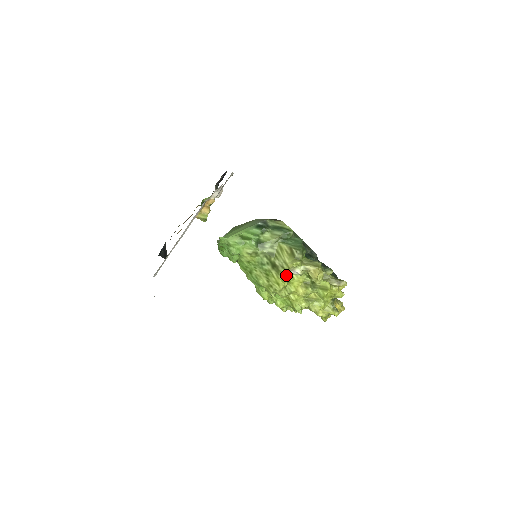
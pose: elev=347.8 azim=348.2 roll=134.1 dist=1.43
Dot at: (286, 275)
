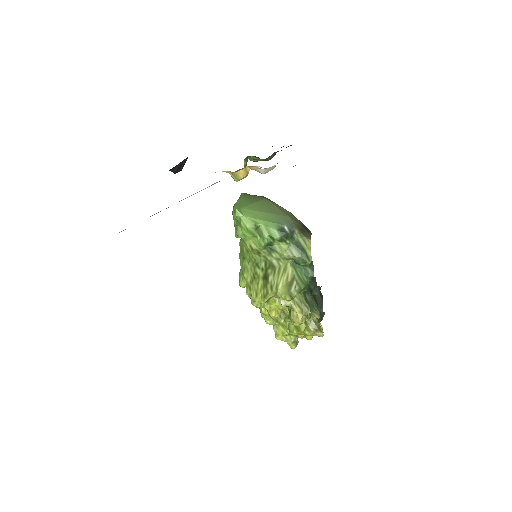
Dot at: (269, 296)
